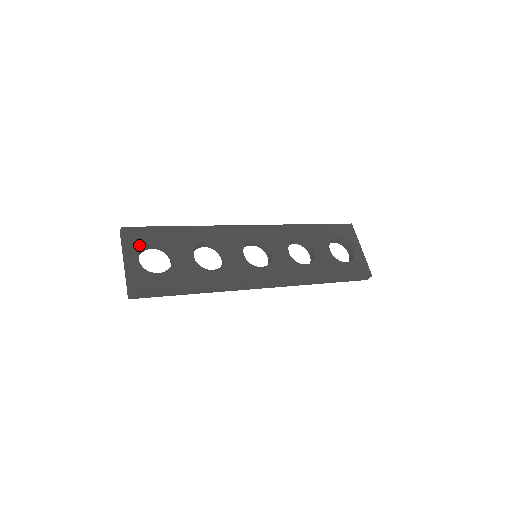
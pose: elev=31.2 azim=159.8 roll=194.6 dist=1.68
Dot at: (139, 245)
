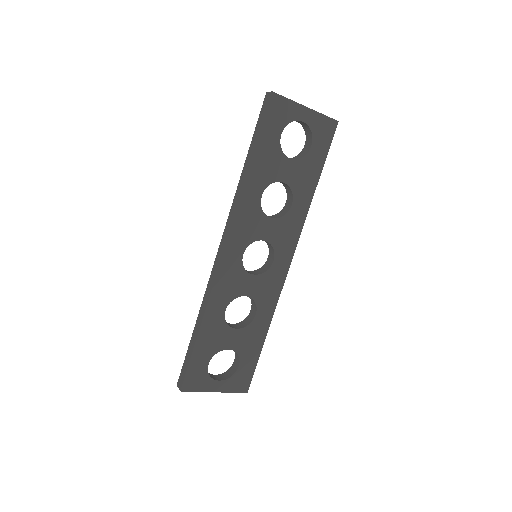
Dot at: (205, 378)
